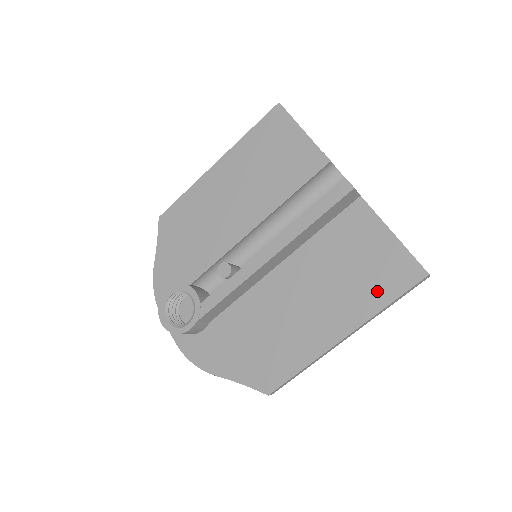
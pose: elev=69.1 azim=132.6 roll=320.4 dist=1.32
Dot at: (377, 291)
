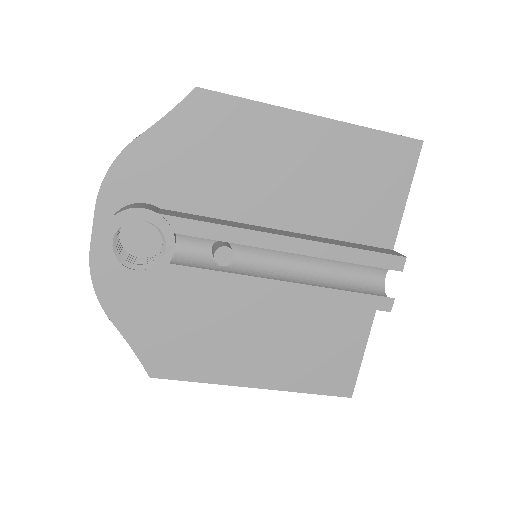
Dot at: (312, 378)
